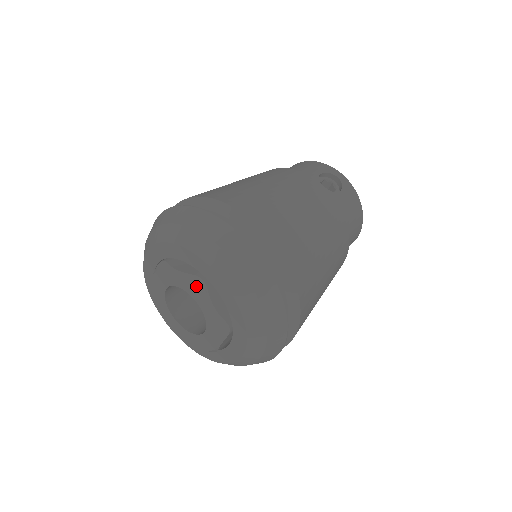
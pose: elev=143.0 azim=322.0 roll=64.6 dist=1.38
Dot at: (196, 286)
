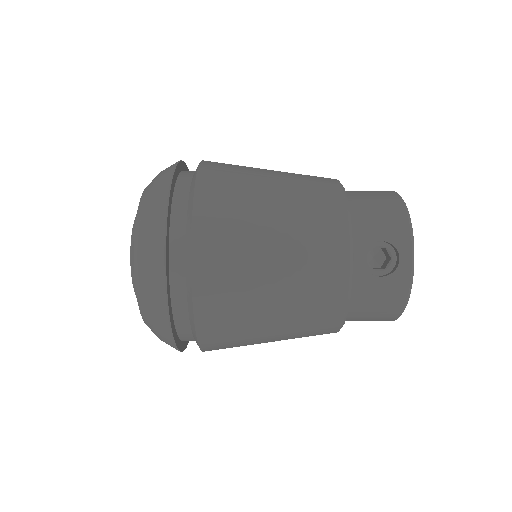
Dot at: occluded
